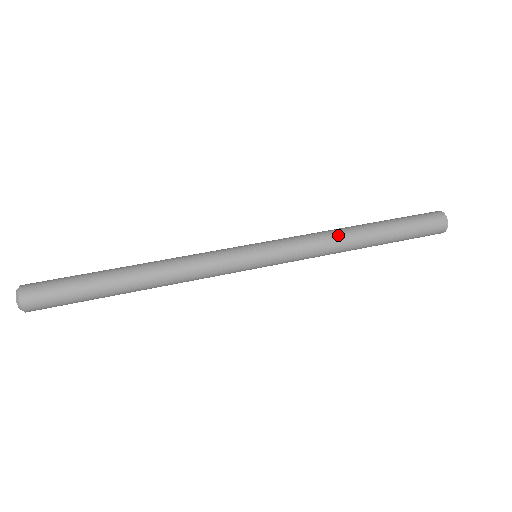
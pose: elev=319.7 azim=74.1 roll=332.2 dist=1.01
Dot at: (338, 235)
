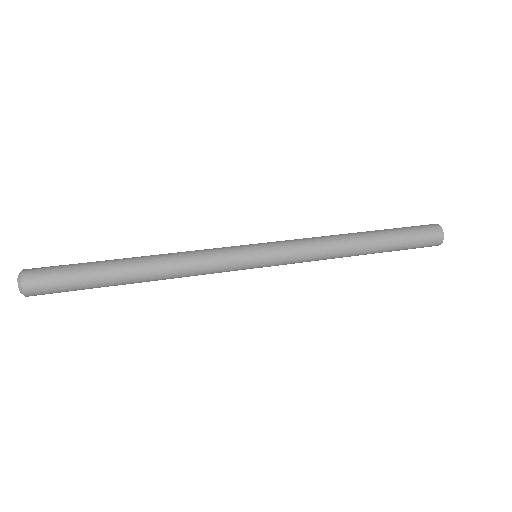
Dot at: (333, 235)
